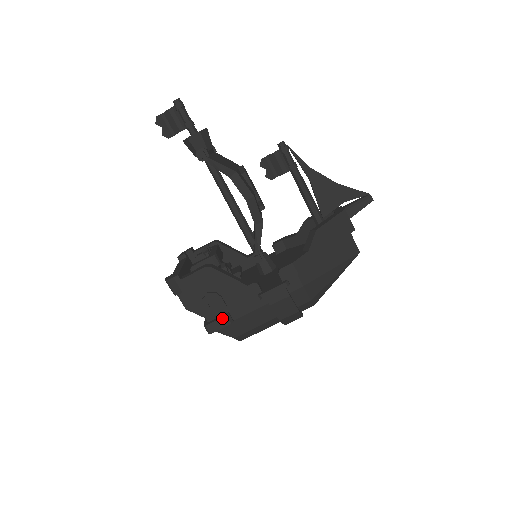
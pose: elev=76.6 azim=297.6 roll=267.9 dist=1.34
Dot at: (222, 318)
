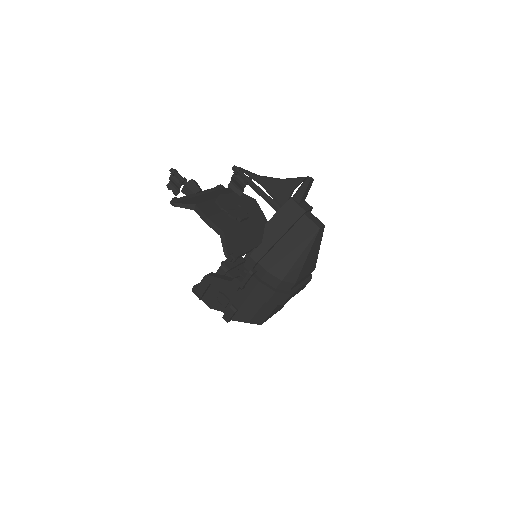
Dot at: (228, 309)
